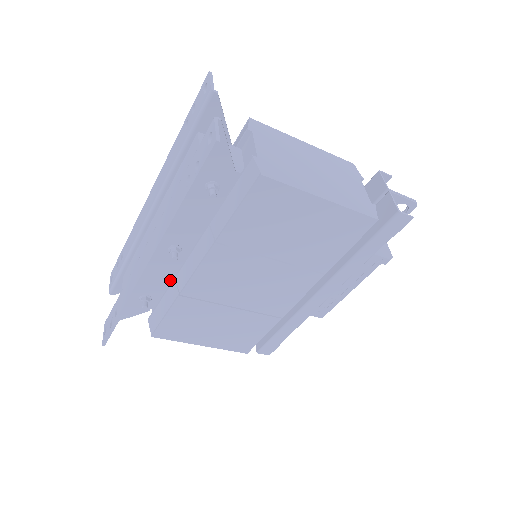
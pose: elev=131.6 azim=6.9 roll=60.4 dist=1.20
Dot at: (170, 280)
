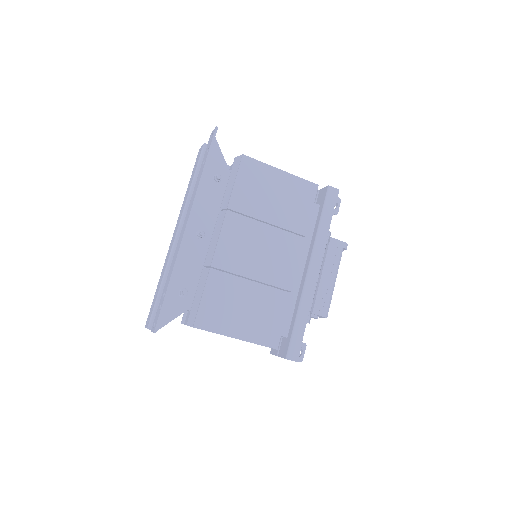
Dot at: (200, 272)
